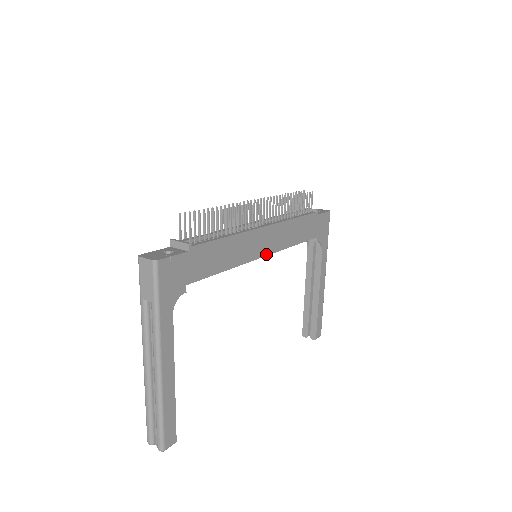
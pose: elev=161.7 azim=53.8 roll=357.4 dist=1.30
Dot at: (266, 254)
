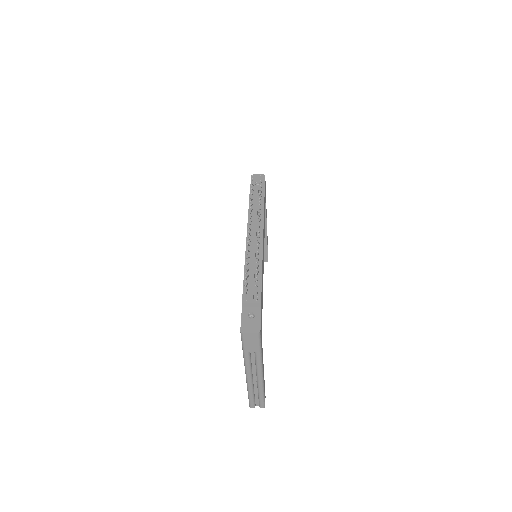
Dot at: occluded
